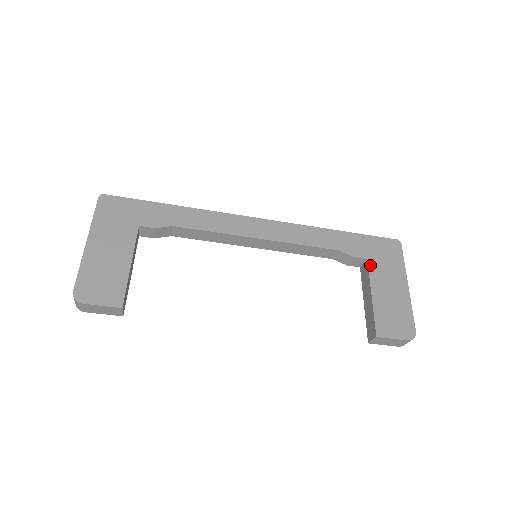
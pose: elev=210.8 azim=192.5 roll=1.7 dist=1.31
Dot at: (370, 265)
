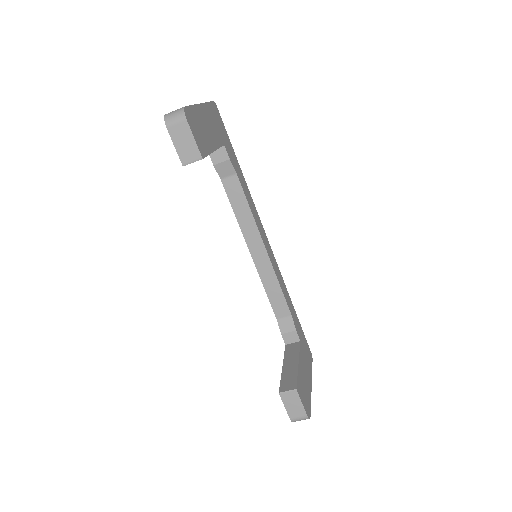
Dot at: (301, 346)
